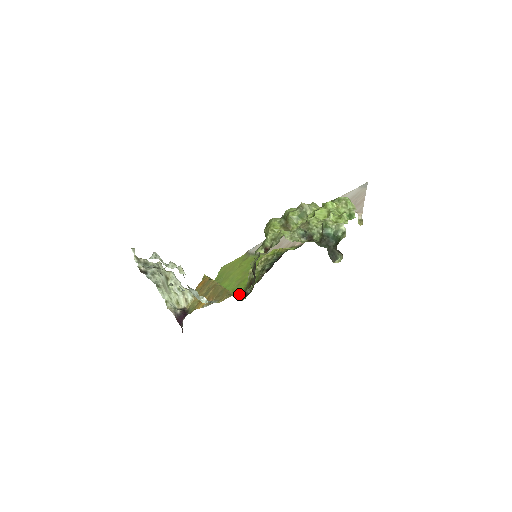
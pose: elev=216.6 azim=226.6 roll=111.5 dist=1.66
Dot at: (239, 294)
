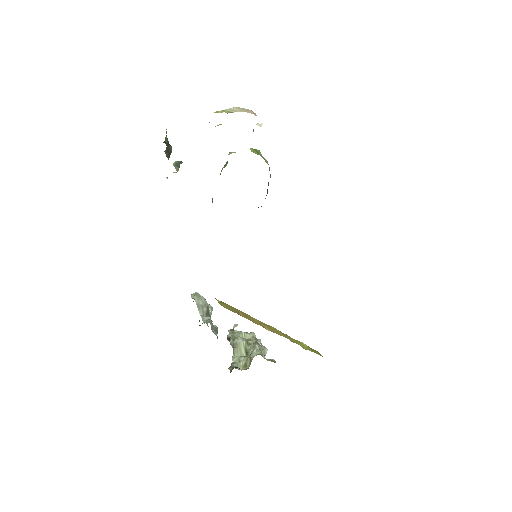
Dot at: occluded
